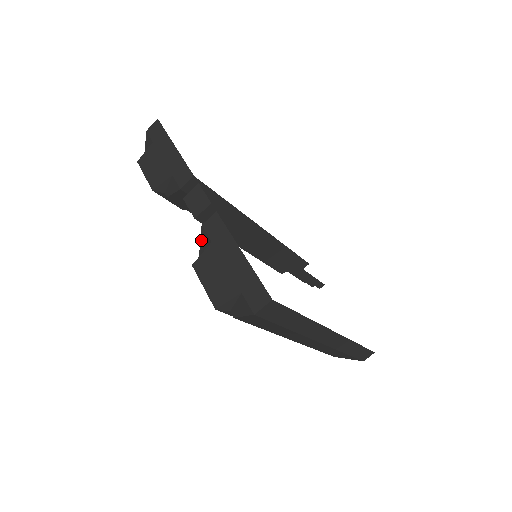
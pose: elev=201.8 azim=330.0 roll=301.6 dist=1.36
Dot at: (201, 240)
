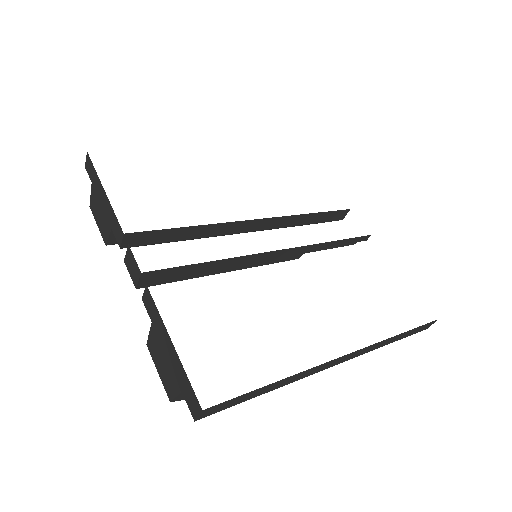
Dot at: occluded
